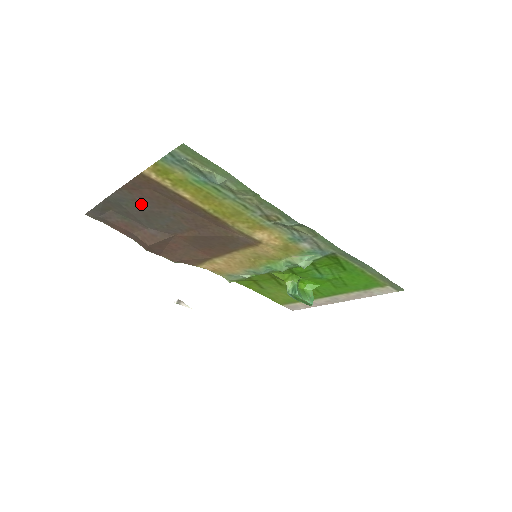
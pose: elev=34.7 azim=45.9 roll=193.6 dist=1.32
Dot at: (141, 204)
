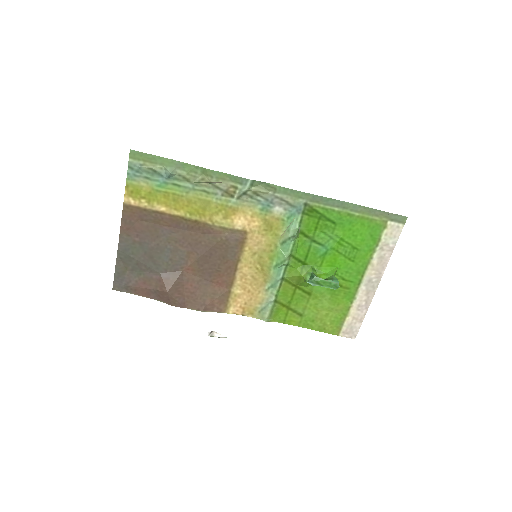
Dot at: (141, 244)
